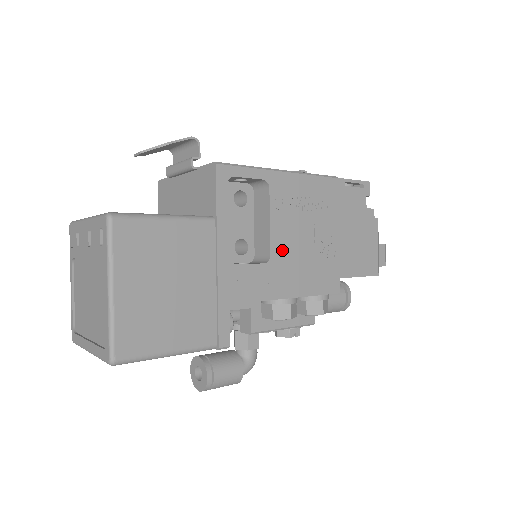
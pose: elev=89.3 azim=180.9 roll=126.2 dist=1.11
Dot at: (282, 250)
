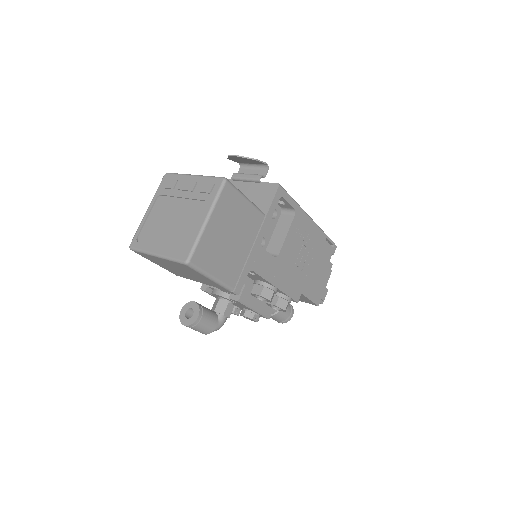
Dot at: (285, 256)
